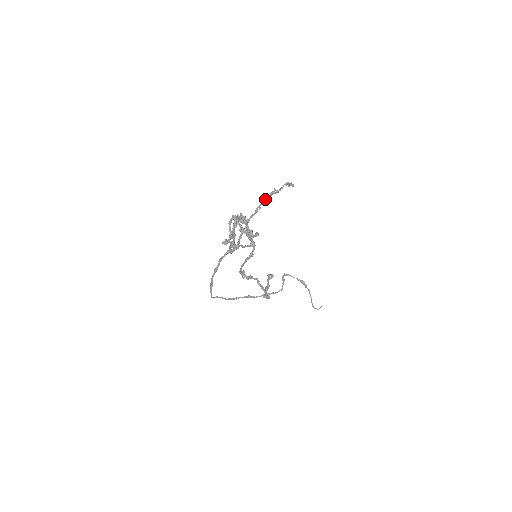
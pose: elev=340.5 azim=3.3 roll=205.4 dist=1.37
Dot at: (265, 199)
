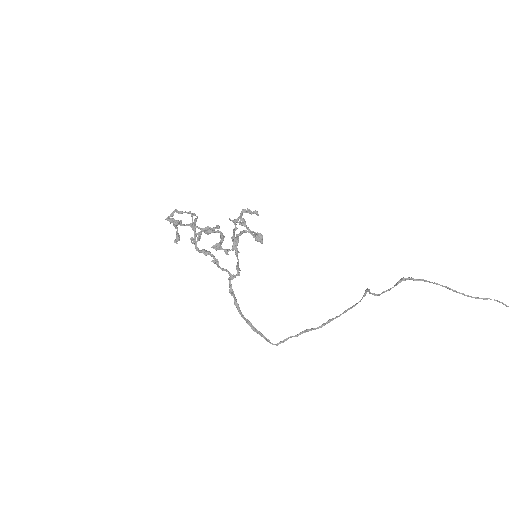
Dot at: (233, 230)
